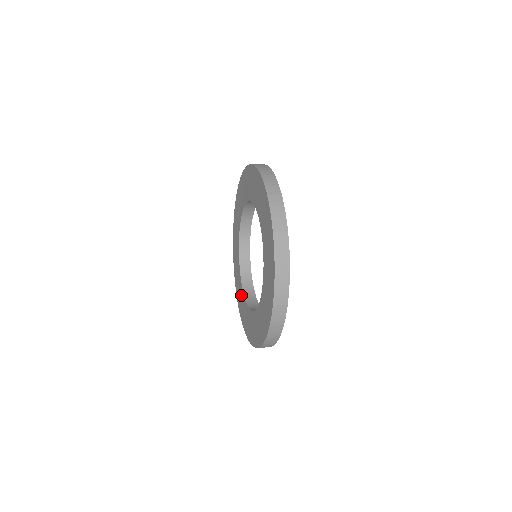
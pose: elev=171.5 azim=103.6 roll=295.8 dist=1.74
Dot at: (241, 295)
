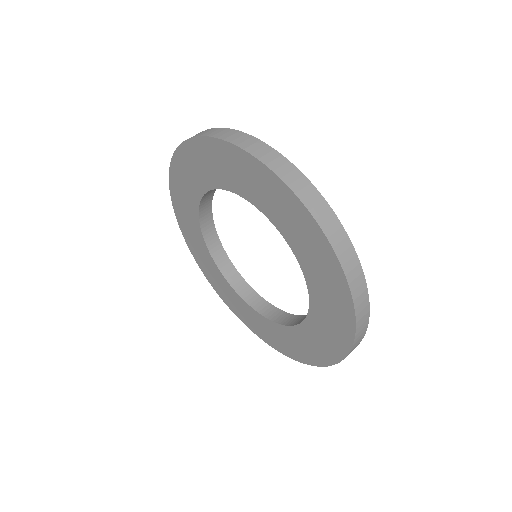
Dot at: (235, 299)
